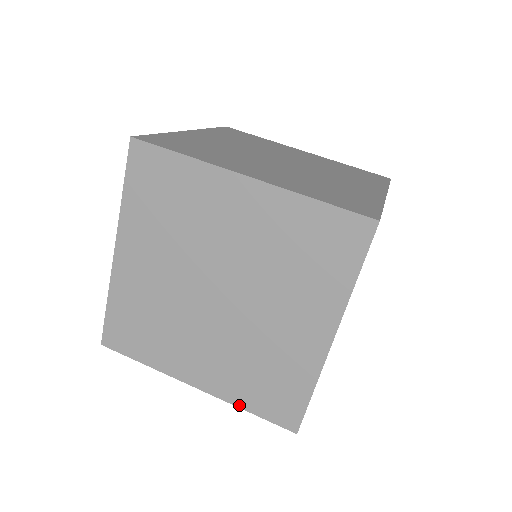
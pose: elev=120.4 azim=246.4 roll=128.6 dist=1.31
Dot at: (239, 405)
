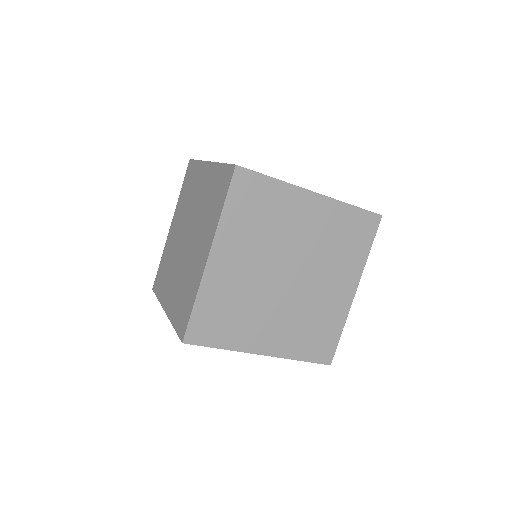
Dot at: (172, 322)
